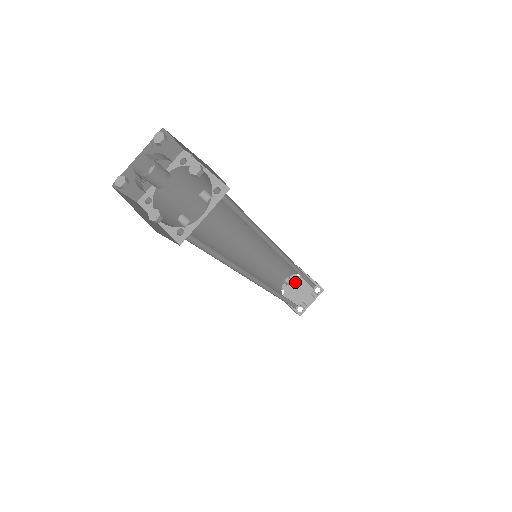
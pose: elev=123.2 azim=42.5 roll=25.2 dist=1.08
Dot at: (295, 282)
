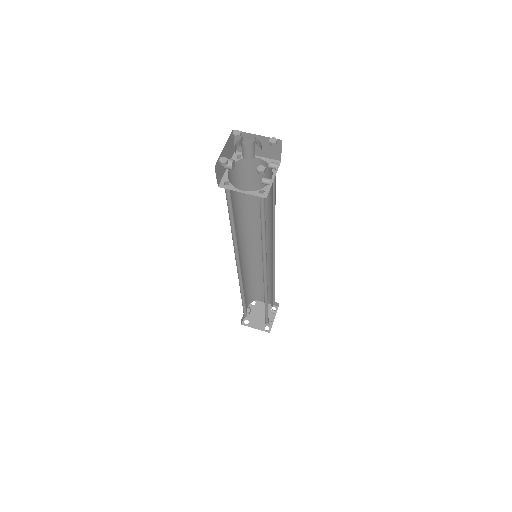
Dot at: (253, 310)
